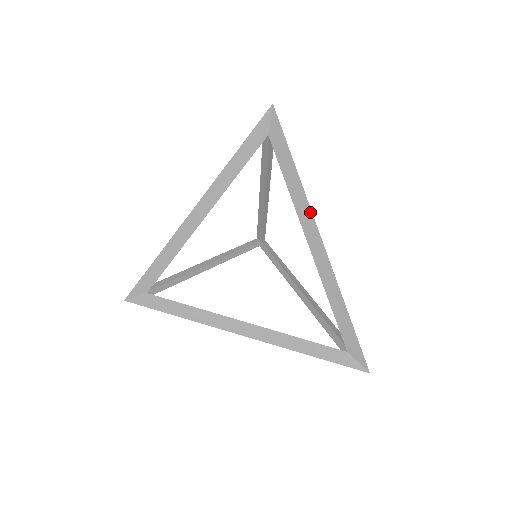
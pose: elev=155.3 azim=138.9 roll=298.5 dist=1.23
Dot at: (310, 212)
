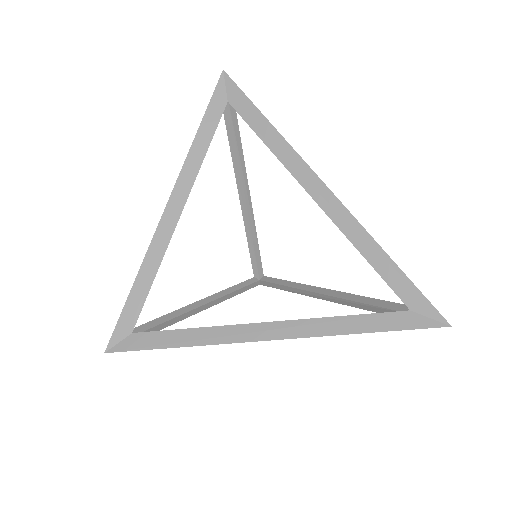
Dot at: (300, 159)
